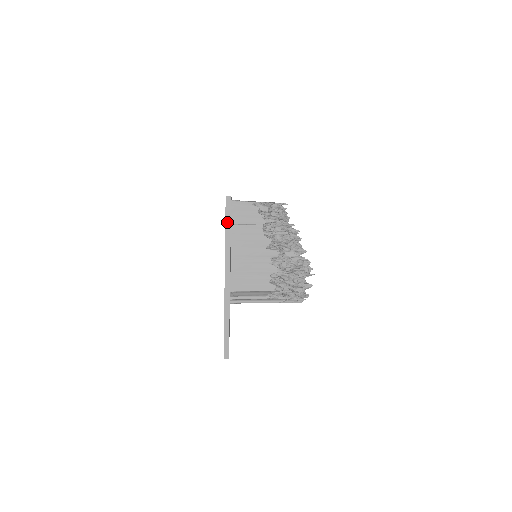
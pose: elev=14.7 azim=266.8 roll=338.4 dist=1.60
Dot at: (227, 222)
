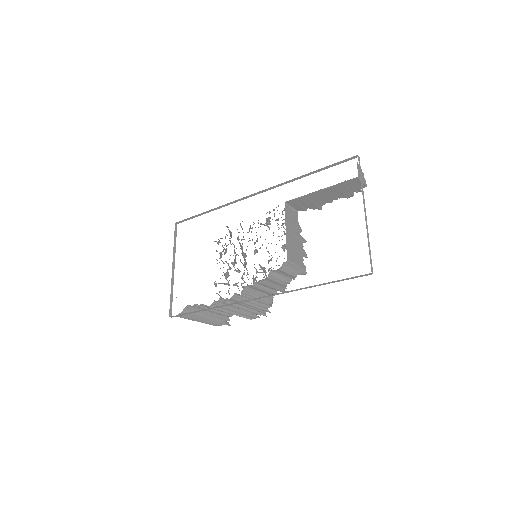
Dot at: (360, 172)
